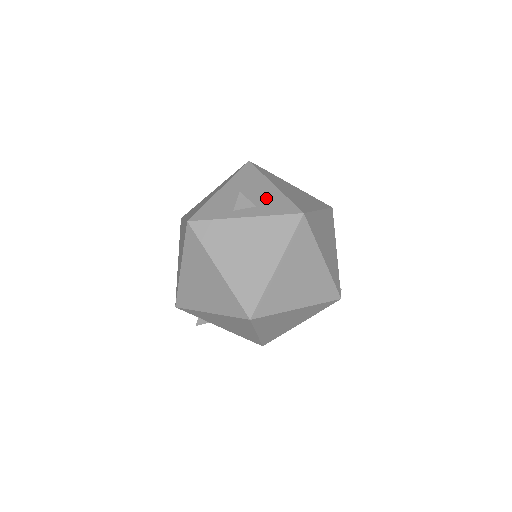
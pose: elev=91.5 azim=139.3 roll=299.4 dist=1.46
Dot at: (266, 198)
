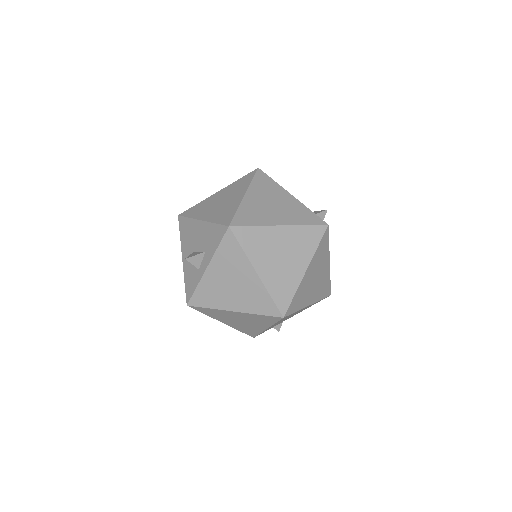
Dot at: (205, 238)
